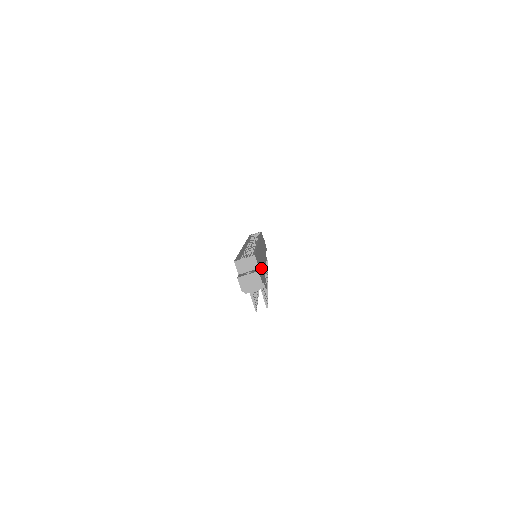
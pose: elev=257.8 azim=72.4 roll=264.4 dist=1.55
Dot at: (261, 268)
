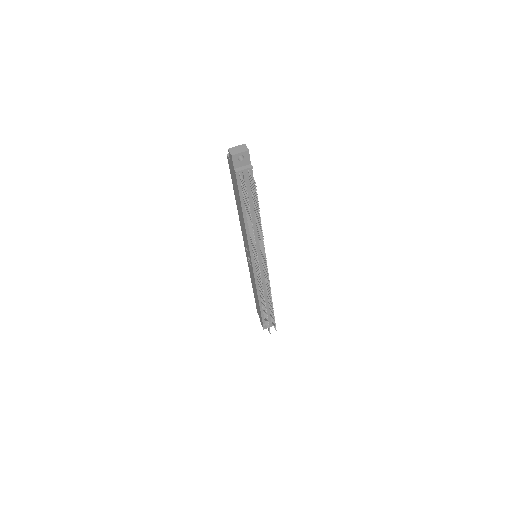
Dot at: occluded
